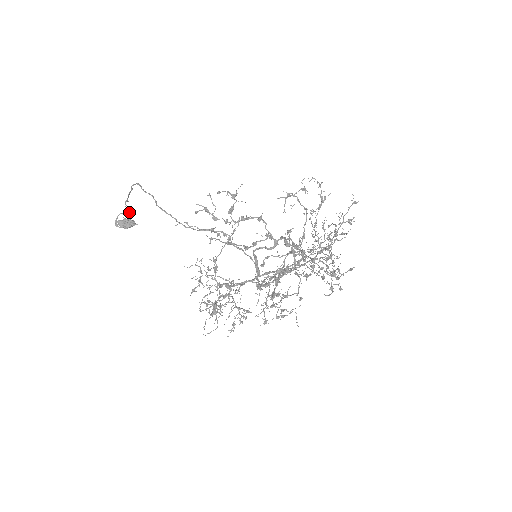
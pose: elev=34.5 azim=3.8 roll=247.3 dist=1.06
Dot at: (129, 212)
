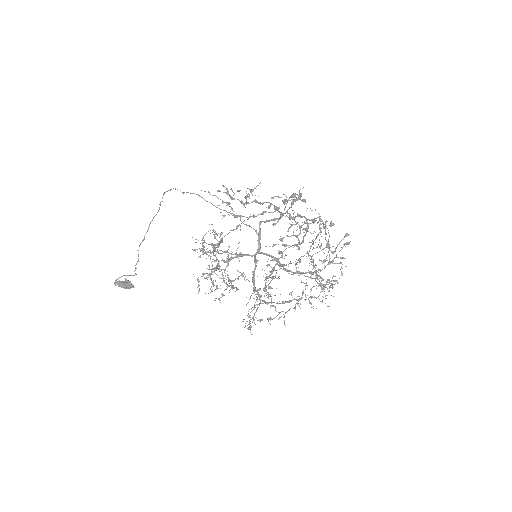
Dot at: (136, 264)
